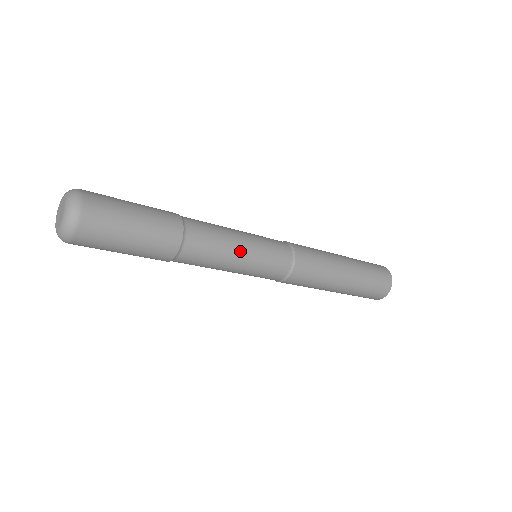
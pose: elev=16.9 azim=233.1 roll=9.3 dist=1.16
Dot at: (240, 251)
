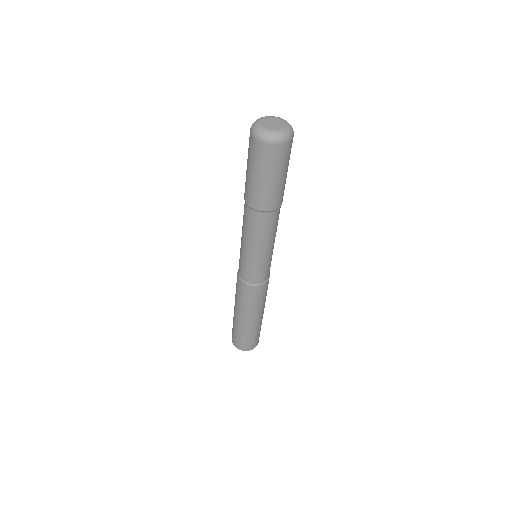
Dot at: occluded
